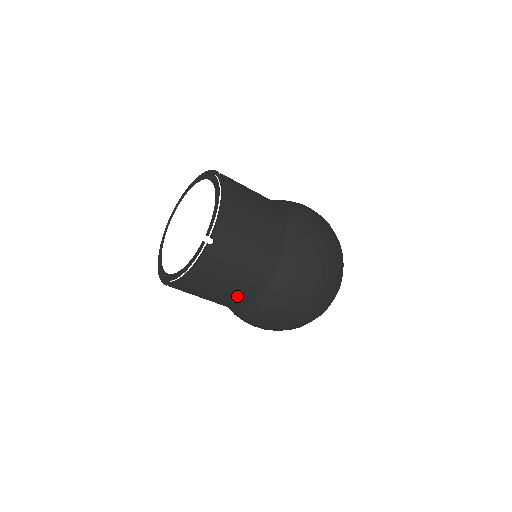
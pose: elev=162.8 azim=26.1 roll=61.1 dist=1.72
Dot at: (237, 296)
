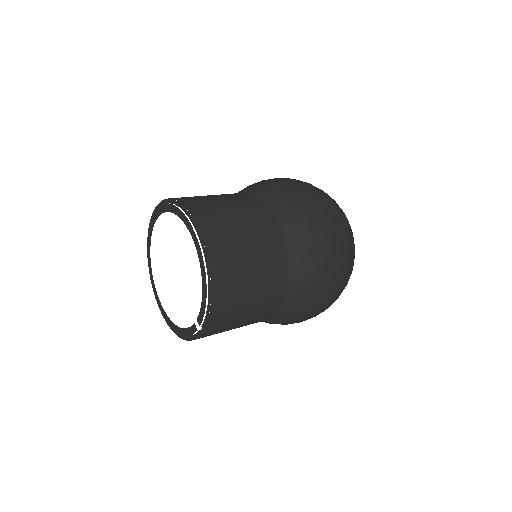
Dot at: occluded
